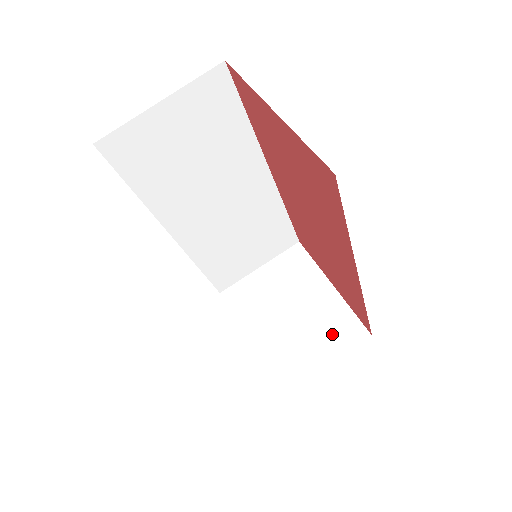
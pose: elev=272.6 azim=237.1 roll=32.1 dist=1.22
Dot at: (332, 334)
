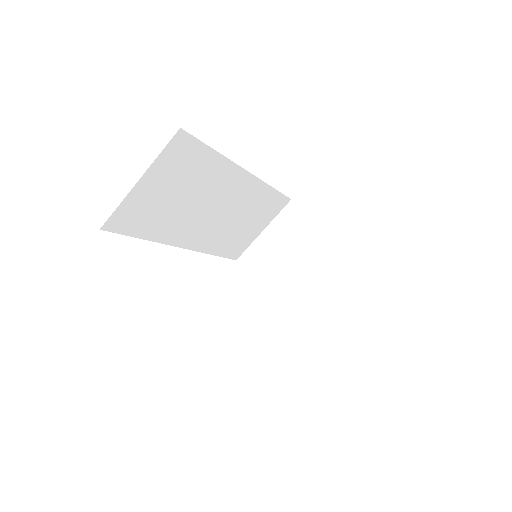
Dot at: (336, 280)
